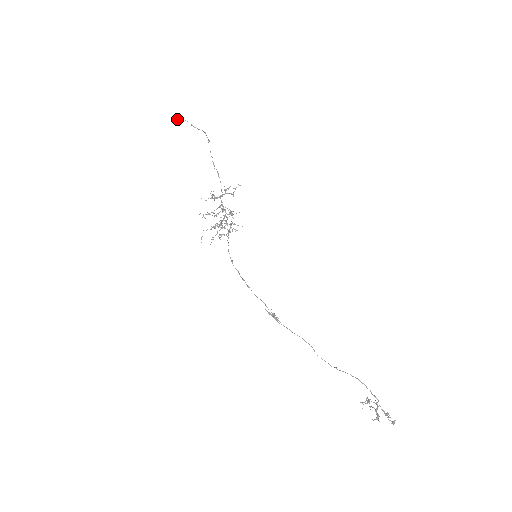
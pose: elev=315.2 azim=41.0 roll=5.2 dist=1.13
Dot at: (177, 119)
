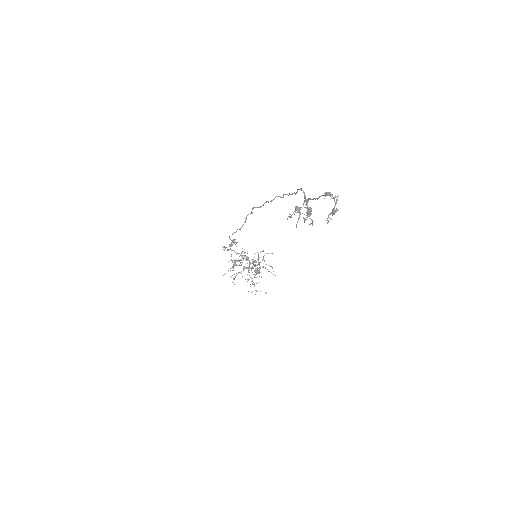
Dot at: (255, 270)
